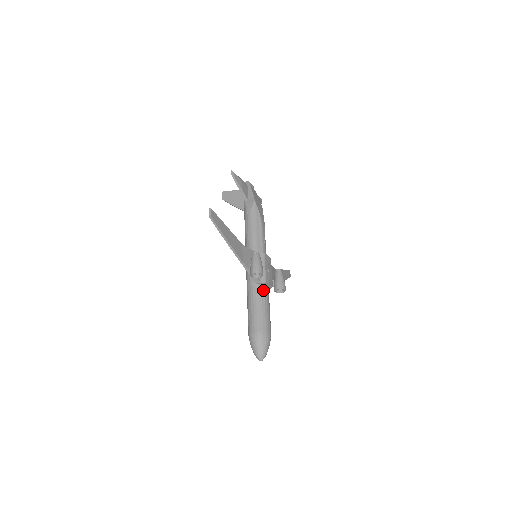
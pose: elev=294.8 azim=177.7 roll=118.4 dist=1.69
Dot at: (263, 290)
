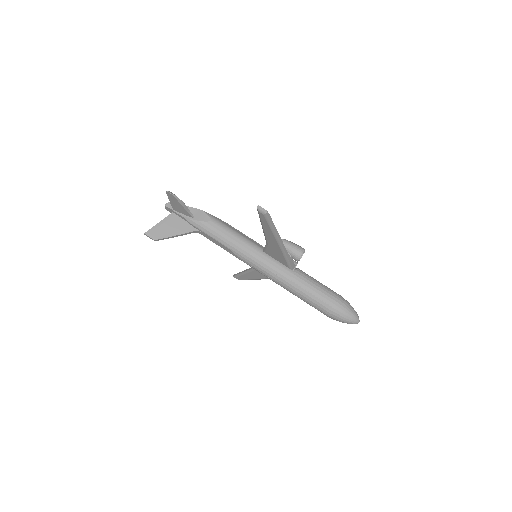
Dot at: (302, 271)
